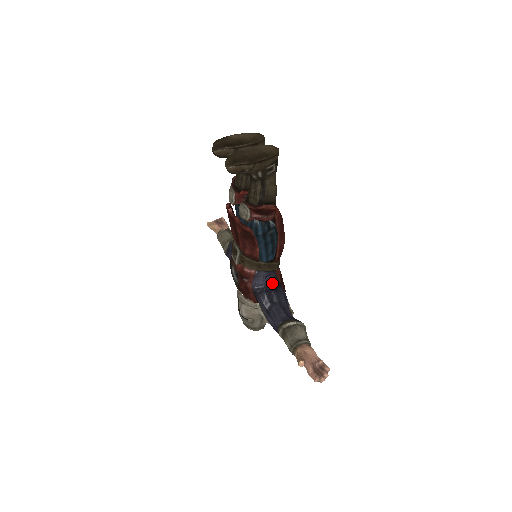
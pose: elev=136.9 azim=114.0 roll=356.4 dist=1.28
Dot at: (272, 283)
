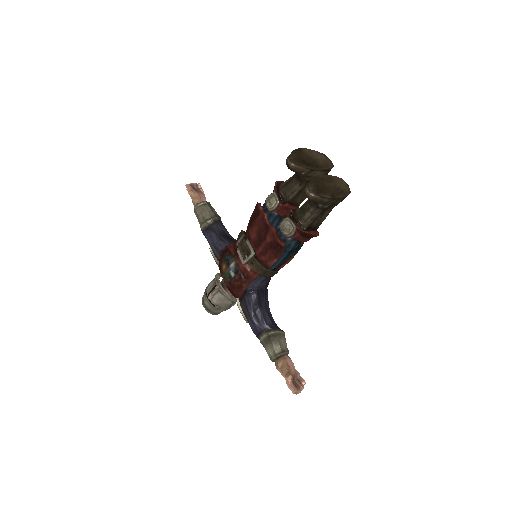
Dot at: (264, 286)
